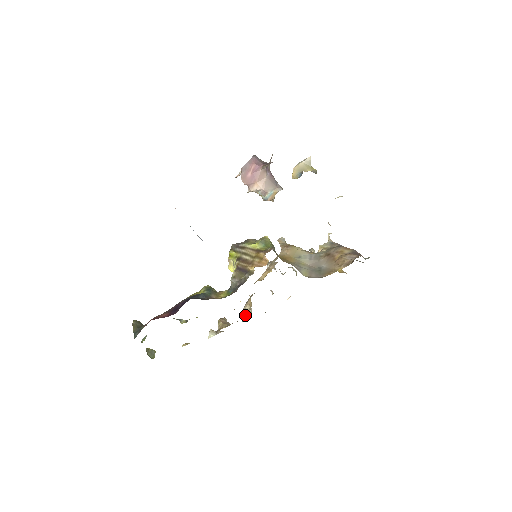
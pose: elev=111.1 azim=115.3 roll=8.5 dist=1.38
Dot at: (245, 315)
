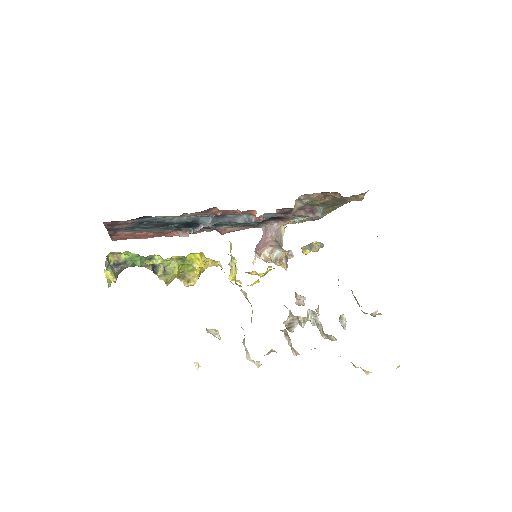
Dot at: occluded
